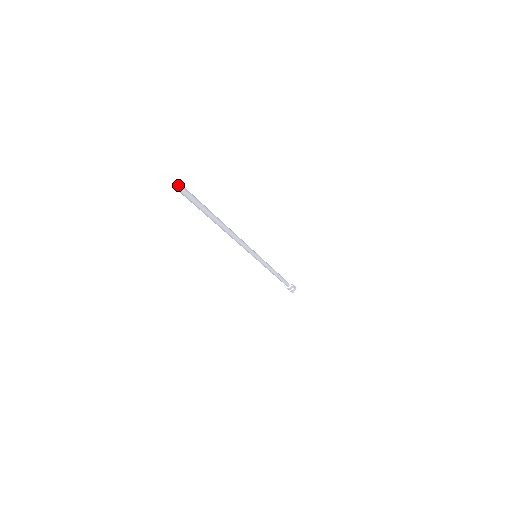
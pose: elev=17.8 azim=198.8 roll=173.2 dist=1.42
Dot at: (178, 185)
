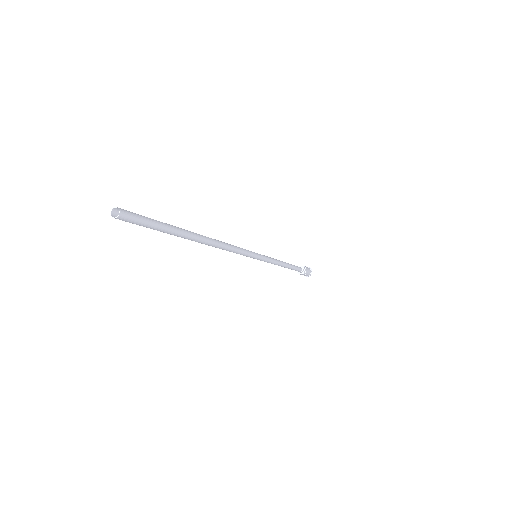
Dot at: (120, 208)
